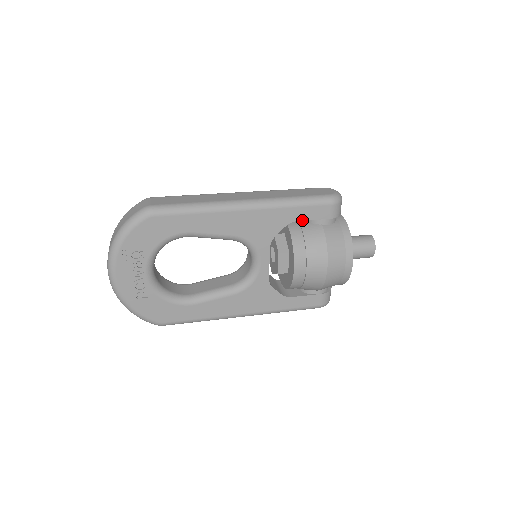
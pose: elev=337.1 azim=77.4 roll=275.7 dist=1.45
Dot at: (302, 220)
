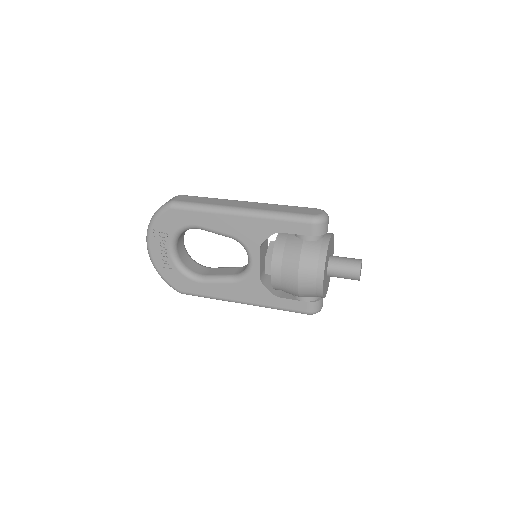
Dot at: (286, 232)
